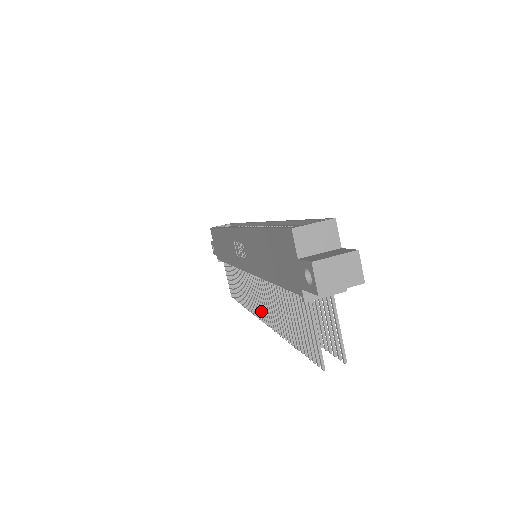
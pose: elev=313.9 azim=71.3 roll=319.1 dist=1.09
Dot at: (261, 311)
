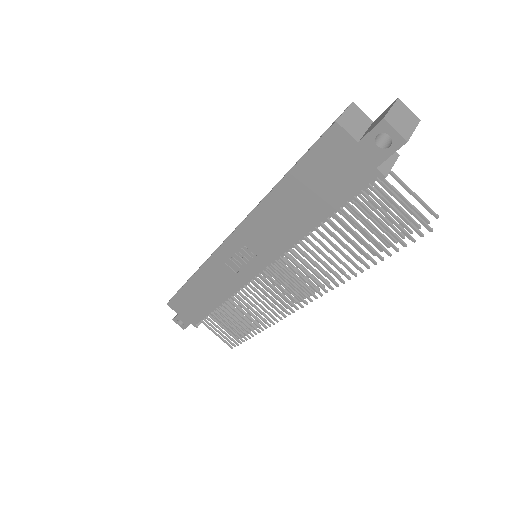
Dot at: (298, 296)
